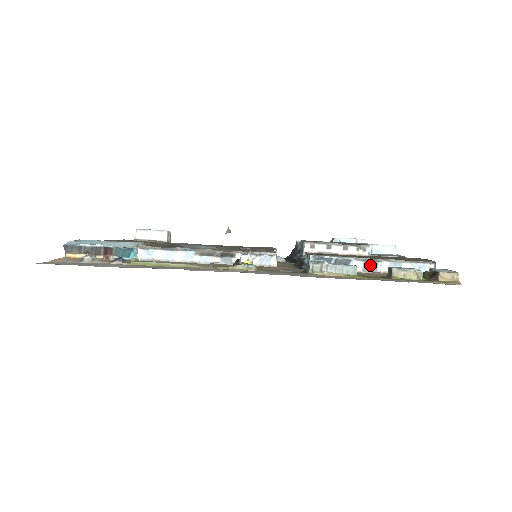
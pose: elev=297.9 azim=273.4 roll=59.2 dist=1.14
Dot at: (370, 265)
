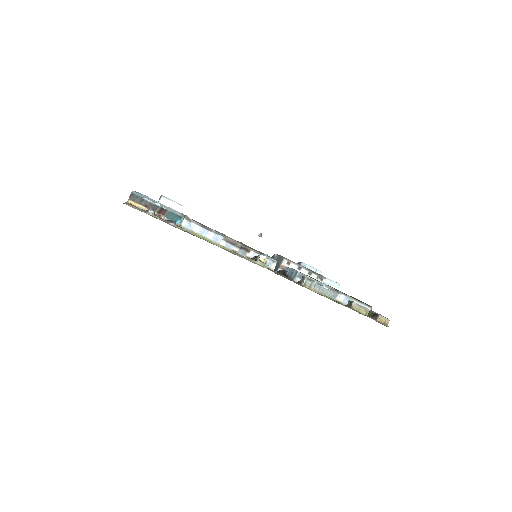
Dot at: (333, 293)
